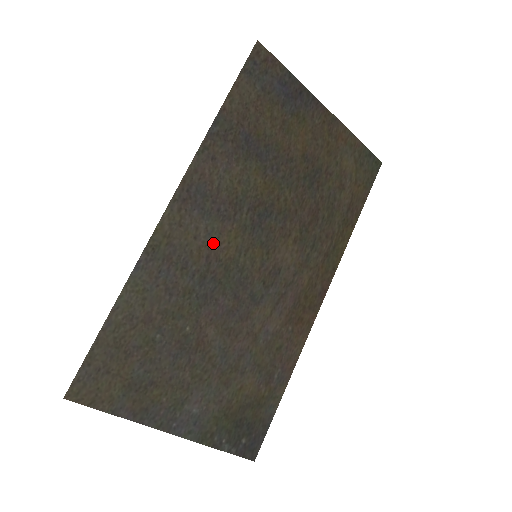
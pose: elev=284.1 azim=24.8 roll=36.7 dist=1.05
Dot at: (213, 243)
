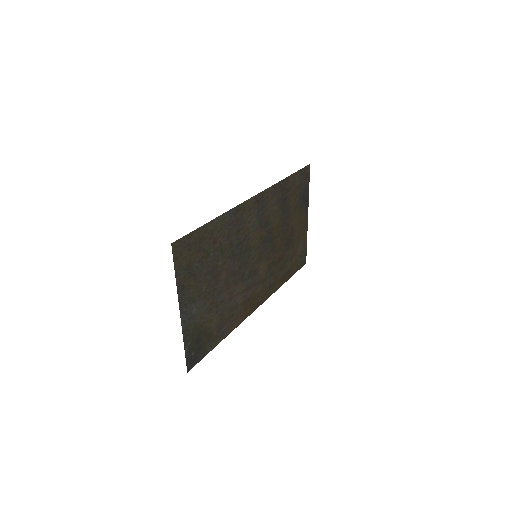
Dot at: (251, 232)
